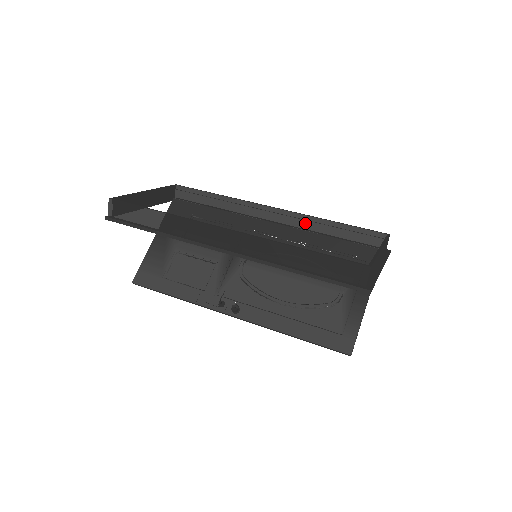
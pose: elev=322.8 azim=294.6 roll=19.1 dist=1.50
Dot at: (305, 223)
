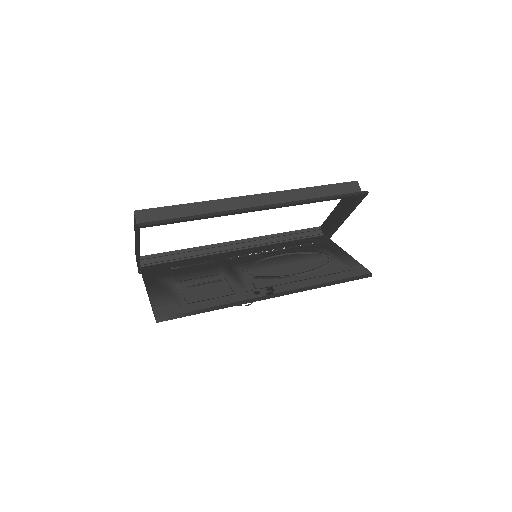
Dot at: (265, 241)
